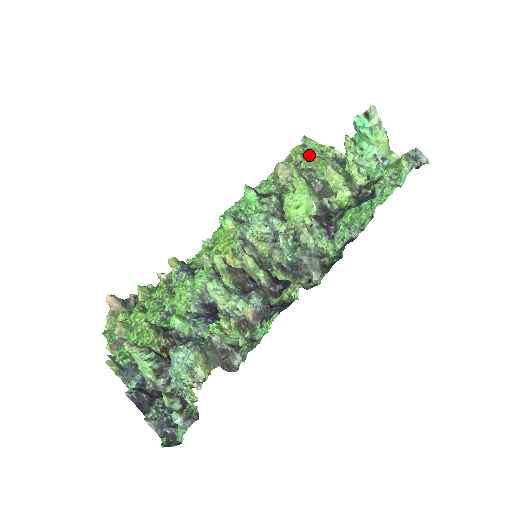
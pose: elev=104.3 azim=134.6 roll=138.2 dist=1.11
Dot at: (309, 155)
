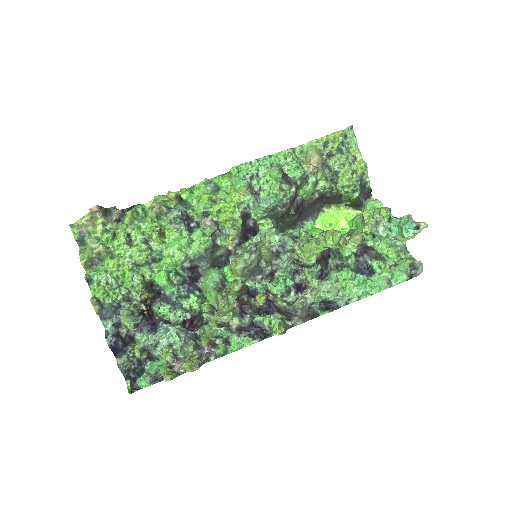
Dot at: (343, 152)
